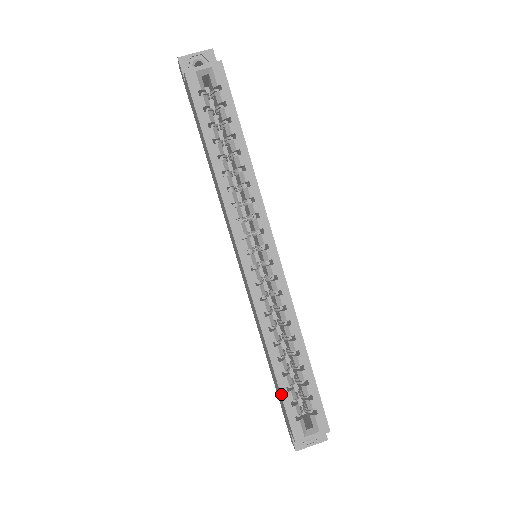
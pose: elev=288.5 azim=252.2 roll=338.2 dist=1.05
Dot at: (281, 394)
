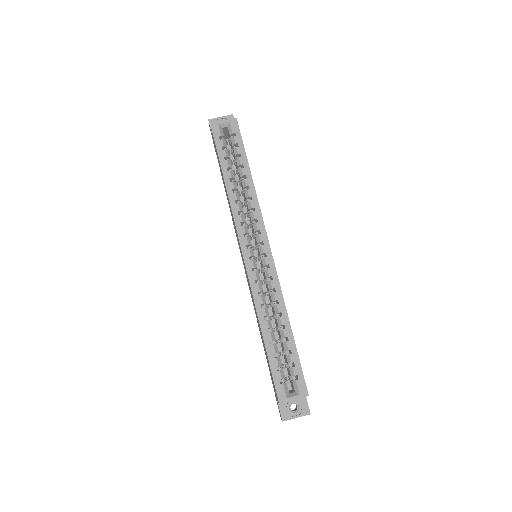
Dot at: (269, 359)
